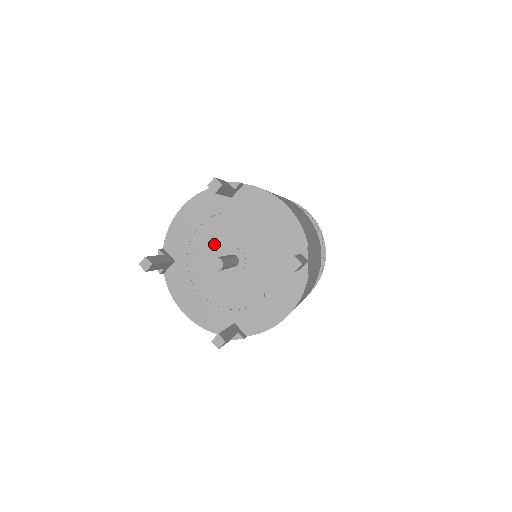
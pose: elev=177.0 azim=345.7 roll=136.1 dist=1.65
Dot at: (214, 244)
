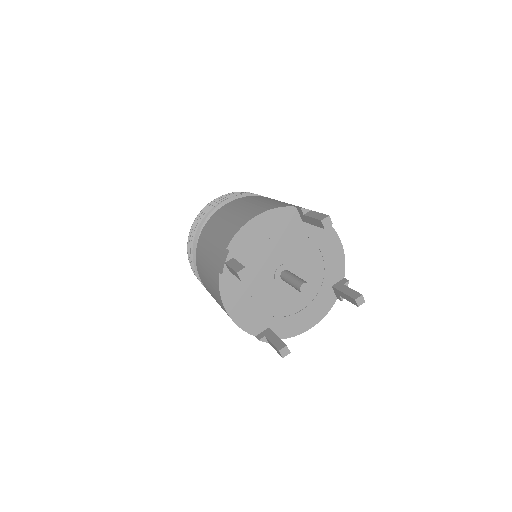
Dot at: (274, 257)
